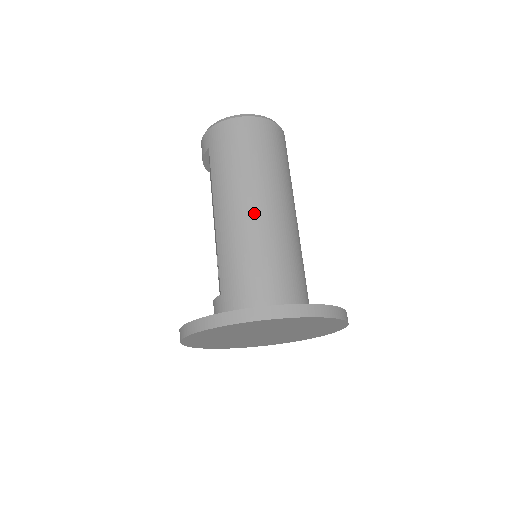
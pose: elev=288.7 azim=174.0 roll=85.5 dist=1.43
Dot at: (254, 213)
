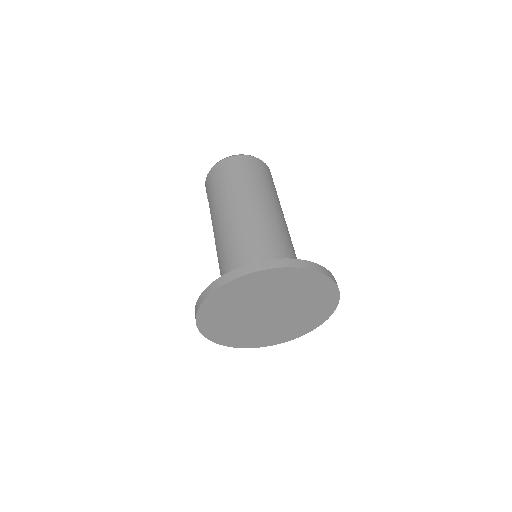
Dot at: (234, 219)
